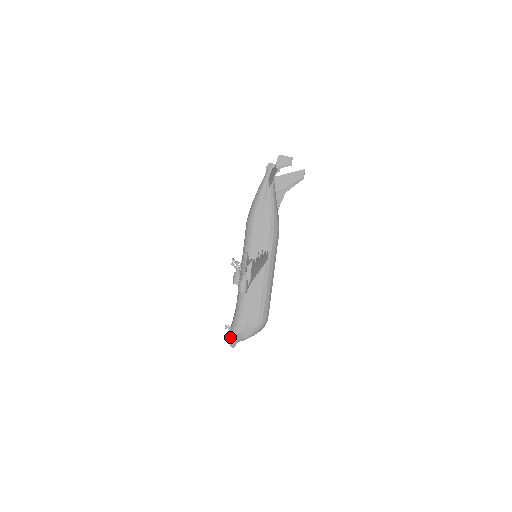
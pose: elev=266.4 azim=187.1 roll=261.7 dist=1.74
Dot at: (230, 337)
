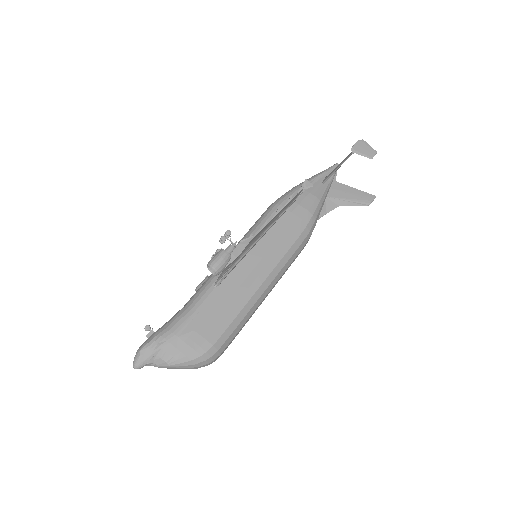
Dot at: (143, 345)
